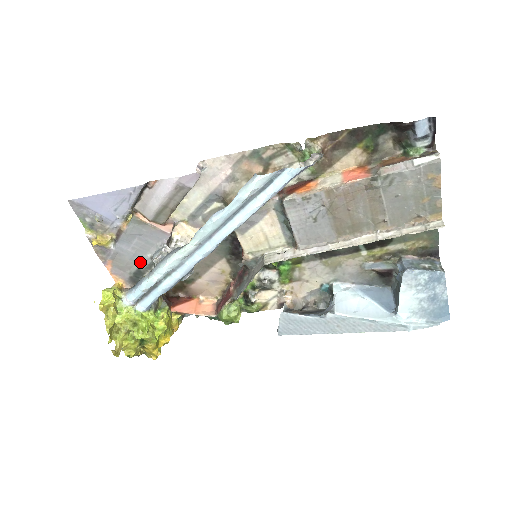
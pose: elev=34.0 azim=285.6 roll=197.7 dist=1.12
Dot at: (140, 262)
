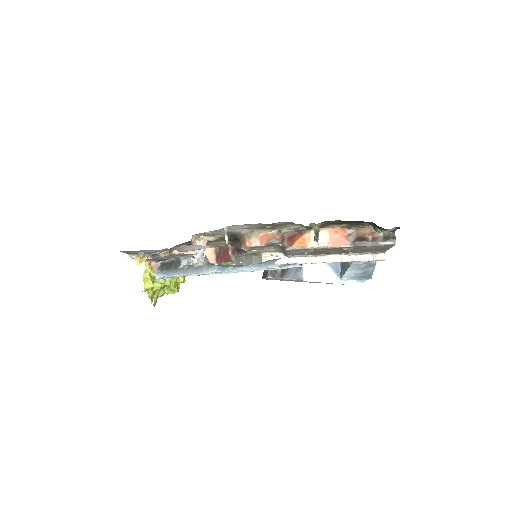
Dot at: (168, 258)
